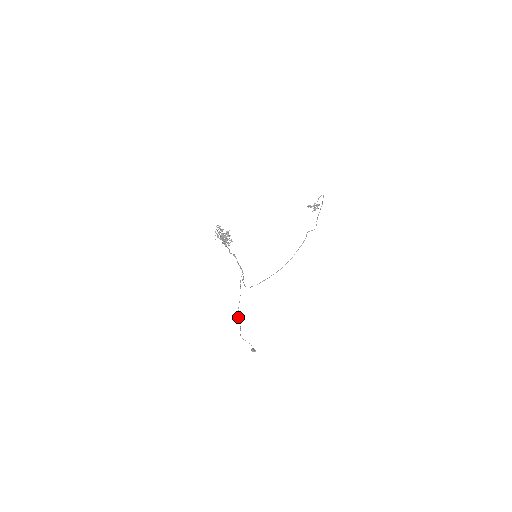
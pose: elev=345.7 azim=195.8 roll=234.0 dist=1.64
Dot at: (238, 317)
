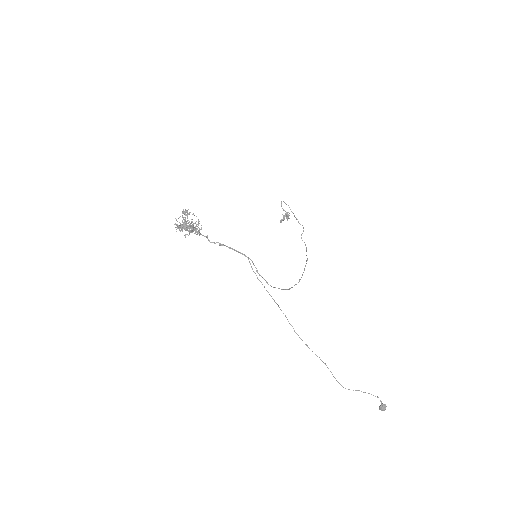
Dot at: occluded
